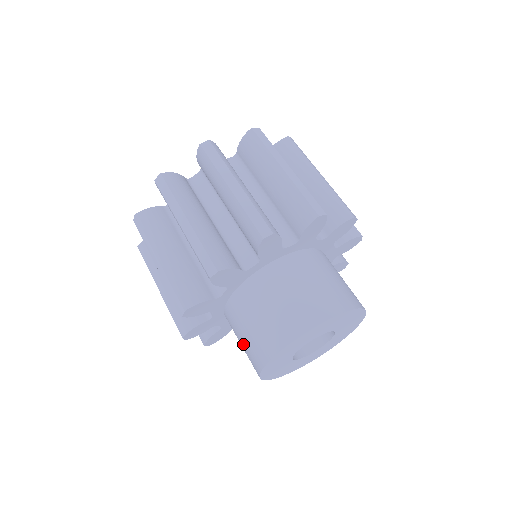
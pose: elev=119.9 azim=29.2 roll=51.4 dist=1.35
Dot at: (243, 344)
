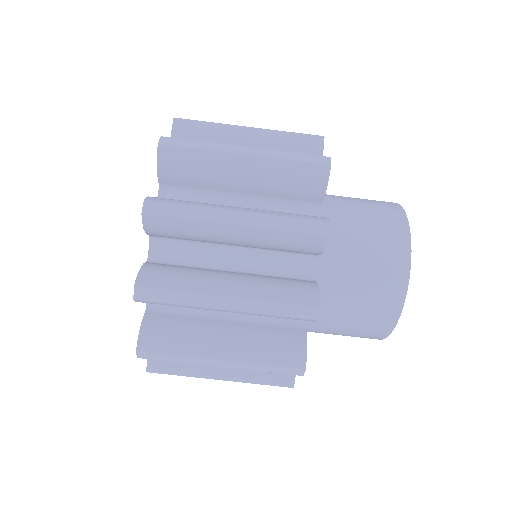
Dot at: occluded
